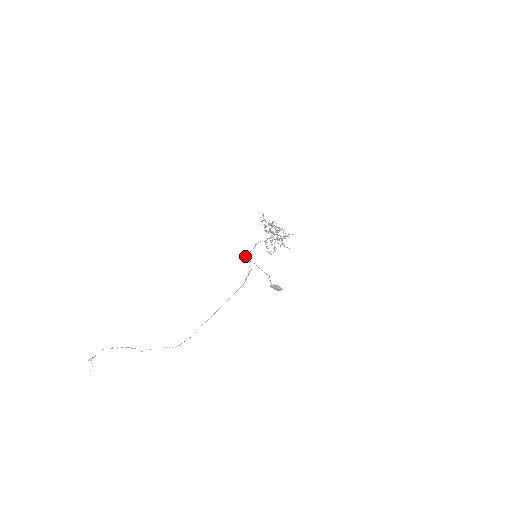
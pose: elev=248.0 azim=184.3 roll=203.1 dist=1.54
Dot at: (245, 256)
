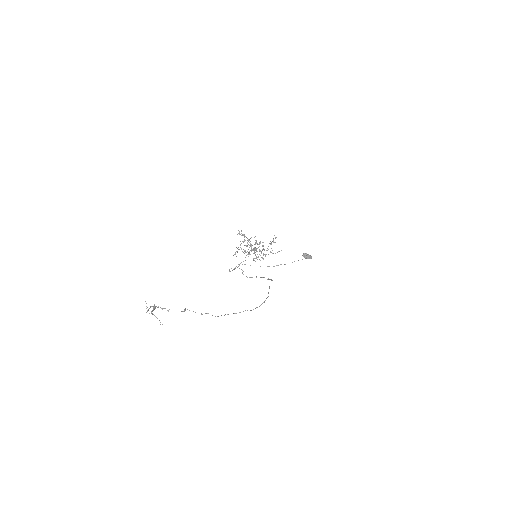
Dot at: occluded
